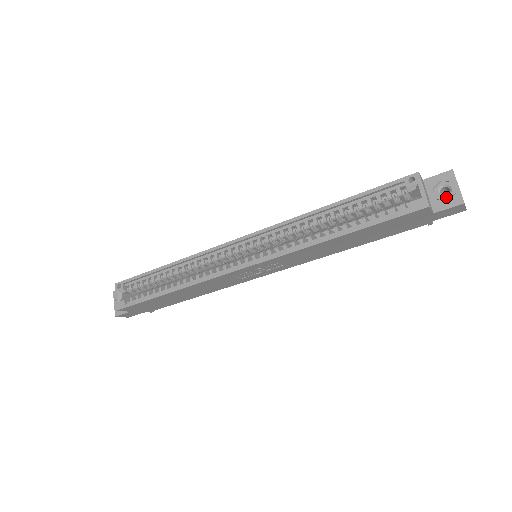
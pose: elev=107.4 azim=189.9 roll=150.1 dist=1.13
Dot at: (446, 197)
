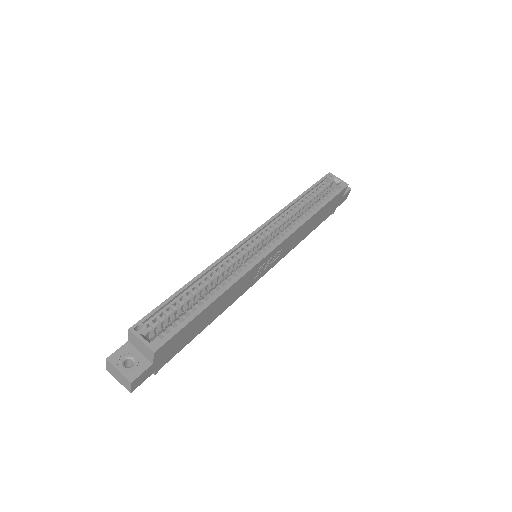
Dot at: occluded
